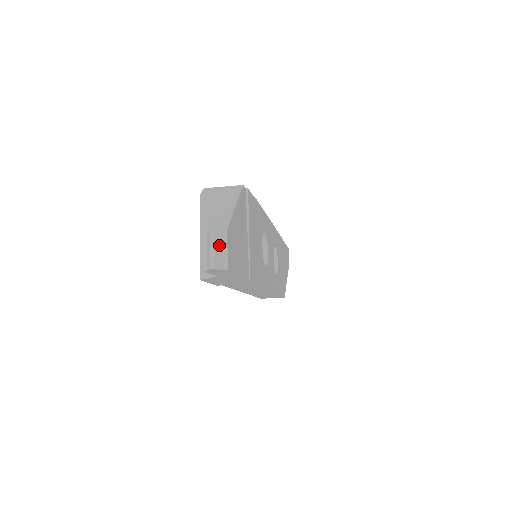
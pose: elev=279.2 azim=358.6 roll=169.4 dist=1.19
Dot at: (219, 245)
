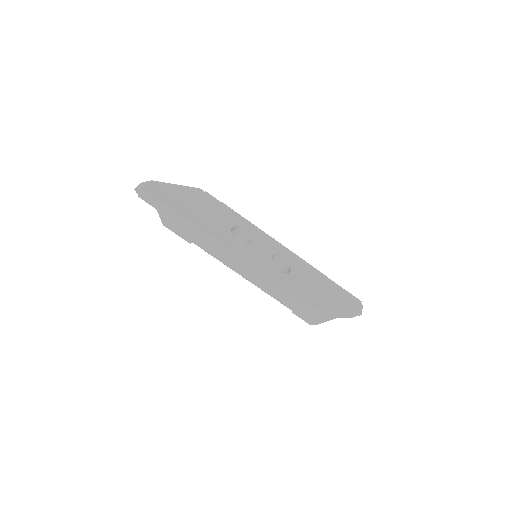
Dot at: (144, 184)
